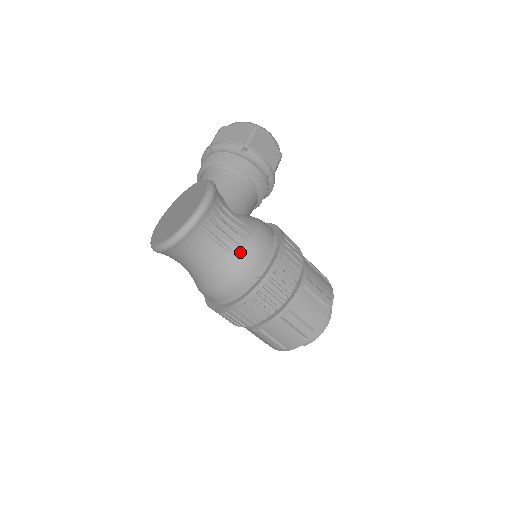
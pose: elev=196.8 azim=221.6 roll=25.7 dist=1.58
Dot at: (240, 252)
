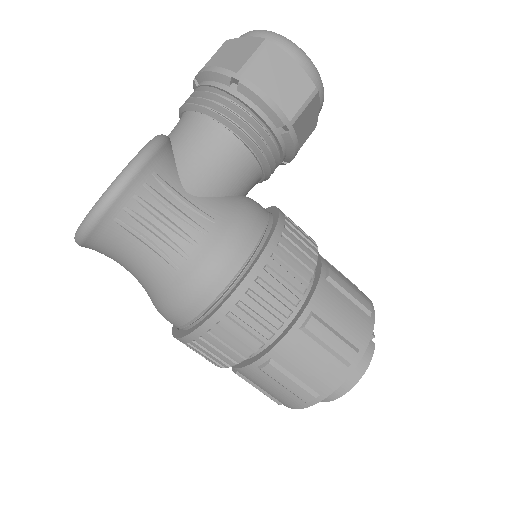
Dot at: (183, 264)
